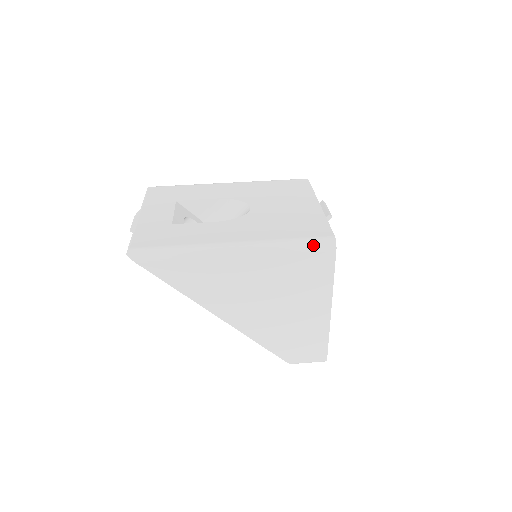
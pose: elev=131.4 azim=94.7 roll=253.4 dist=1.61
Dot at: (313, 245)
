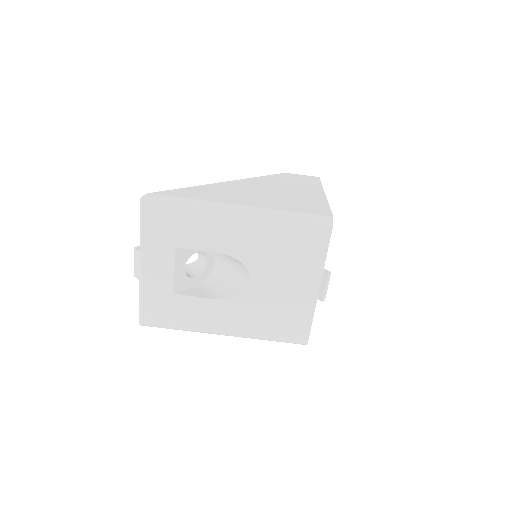
Dot at: occluded
